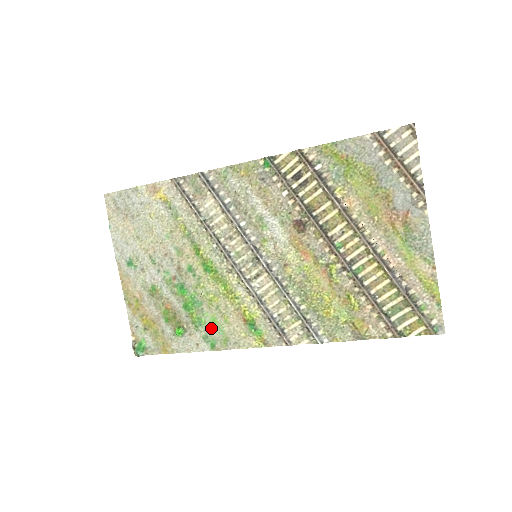
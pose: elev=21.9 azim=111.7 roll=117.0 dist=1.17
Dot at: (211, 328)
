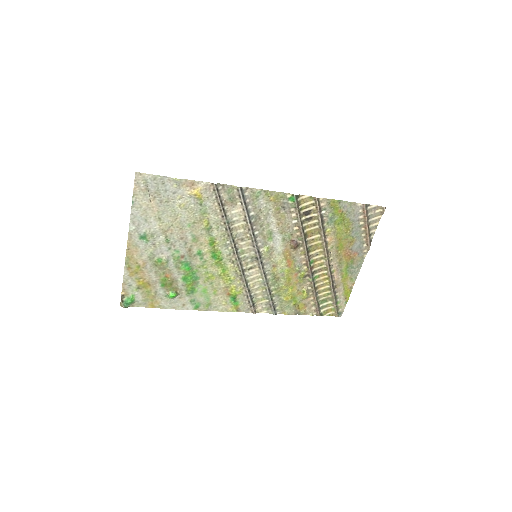
Dot at: (200, 296)
